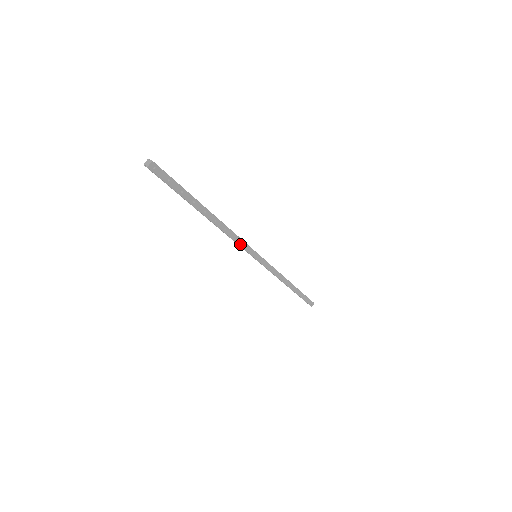
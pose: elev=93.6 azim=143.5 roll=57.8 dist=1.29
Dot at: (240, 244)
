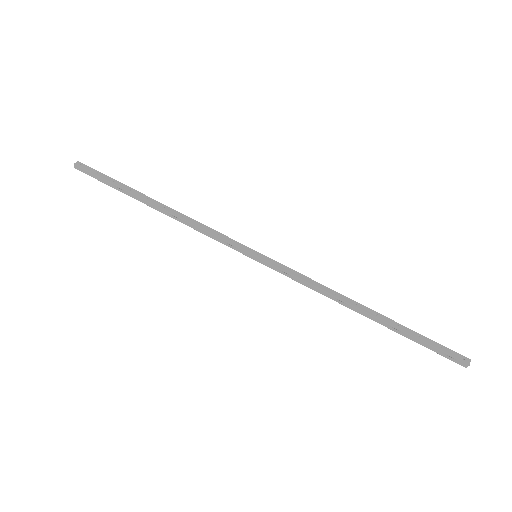
Dot at: (216, 235)
